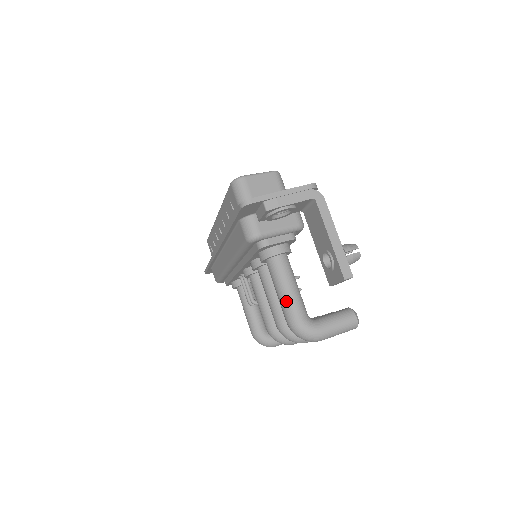
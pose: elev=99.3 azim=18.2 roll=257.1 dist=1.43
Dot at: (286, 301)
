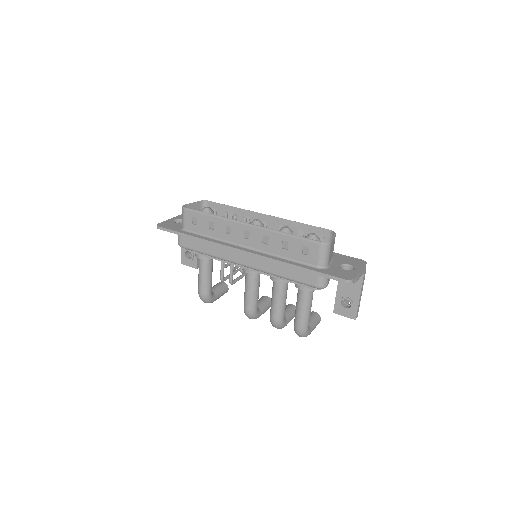
Dot at: (306, 317)
